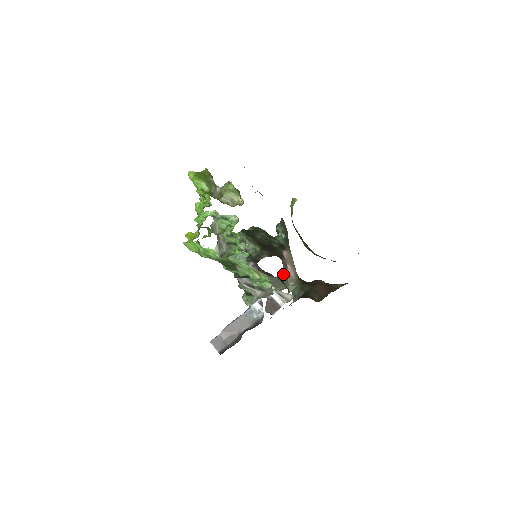
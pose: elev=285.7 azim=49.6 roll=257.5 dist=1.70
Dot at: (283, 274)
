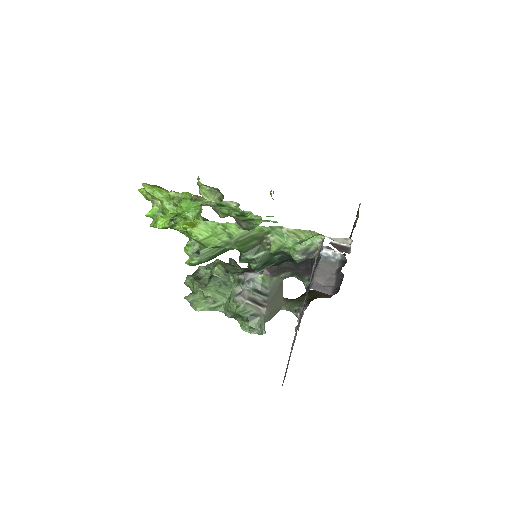
Dot at: occluded
